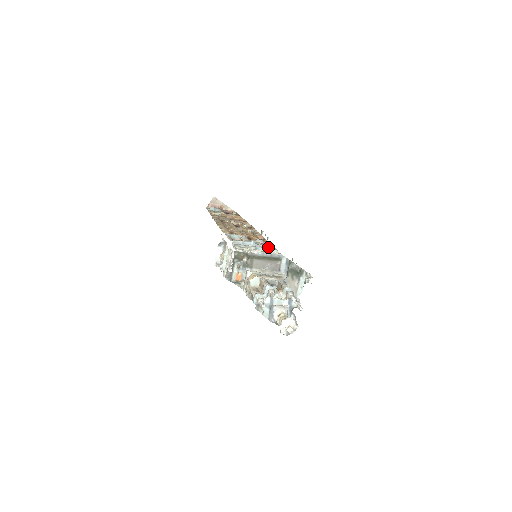
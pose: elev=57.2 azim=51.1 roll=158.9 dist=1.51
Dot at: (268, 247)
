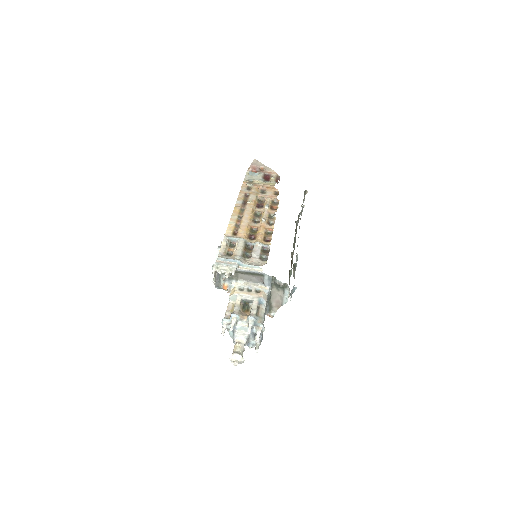
Dot at: (262, 254)
